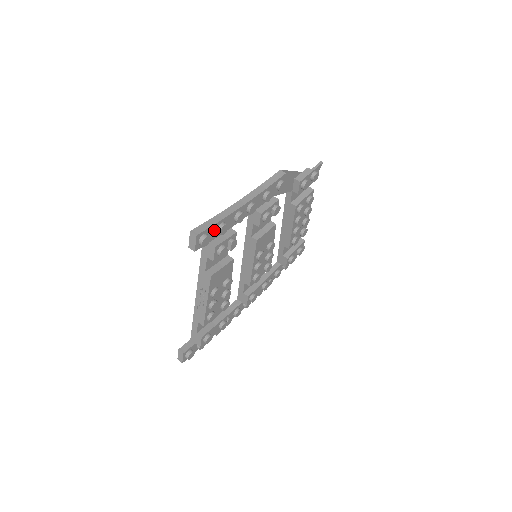
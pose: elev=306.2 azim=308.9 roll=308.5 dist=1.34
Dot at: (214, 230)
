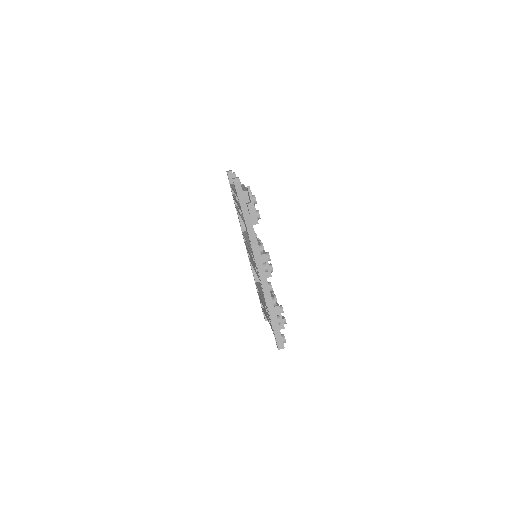
Dot at: (279, 328)
